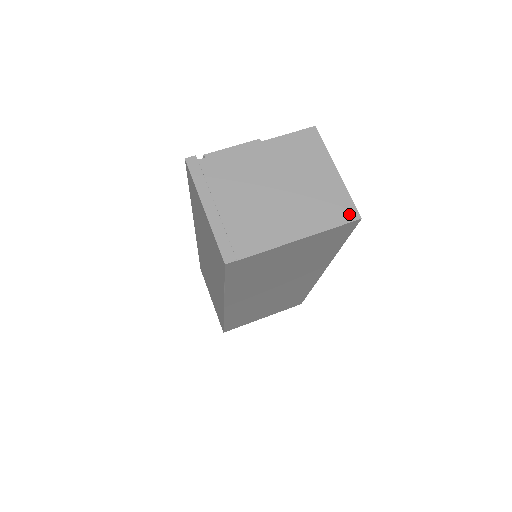
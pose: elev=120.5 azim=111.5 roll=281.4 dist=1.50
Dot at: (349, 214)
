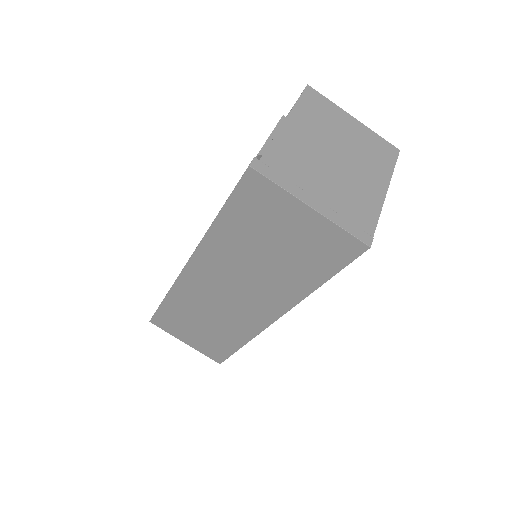
Dot at: (391, 151)
